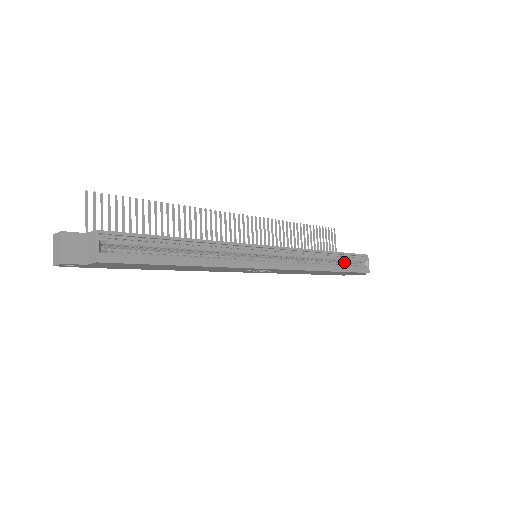
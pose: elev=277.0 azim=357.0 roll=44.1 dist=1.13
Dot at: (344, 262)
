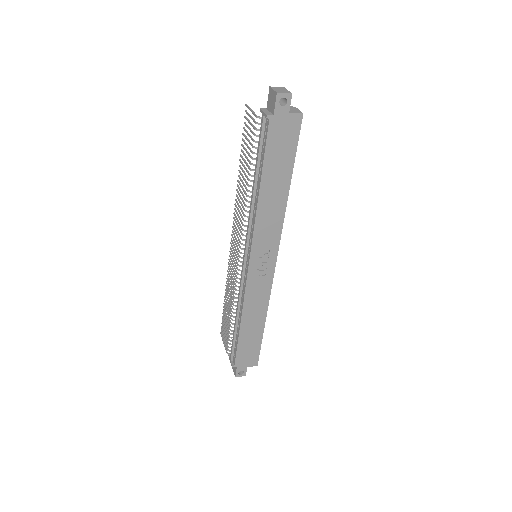
Dot at: occluded
